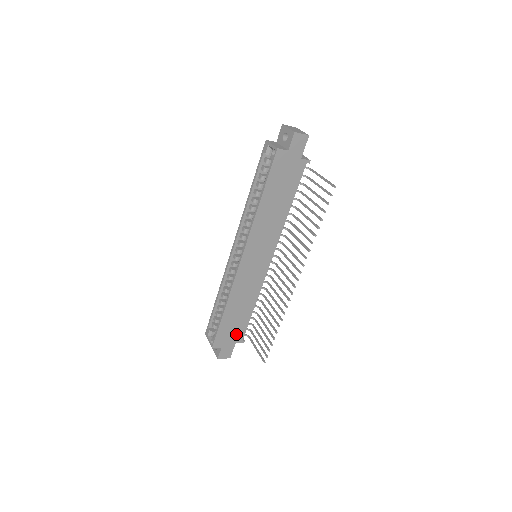
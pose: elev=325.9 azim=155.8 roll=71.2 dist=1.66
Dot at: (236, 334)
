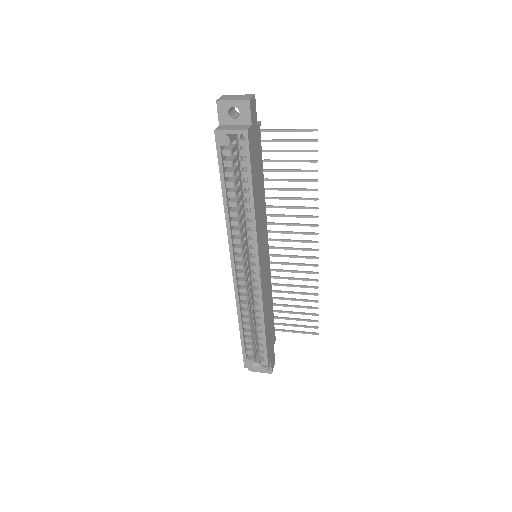
Dot at: (272, 338)
